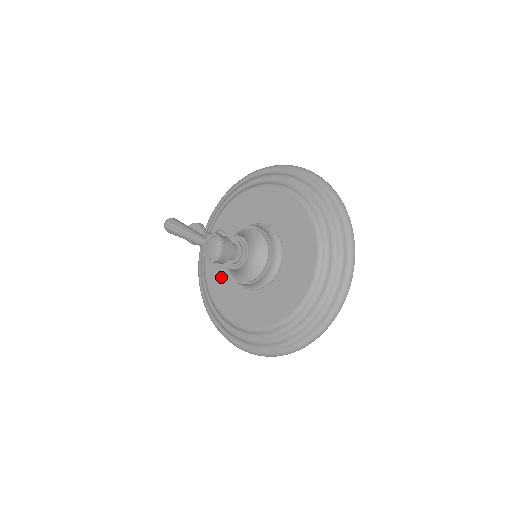
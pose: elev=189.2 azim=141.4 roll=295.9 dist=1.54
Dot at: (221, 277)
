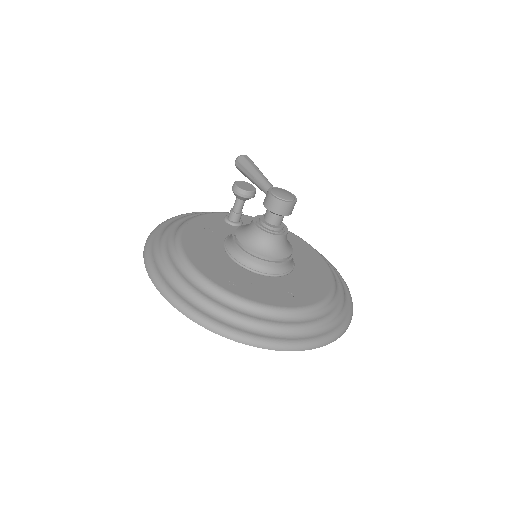
Dot at: (209, 232)
